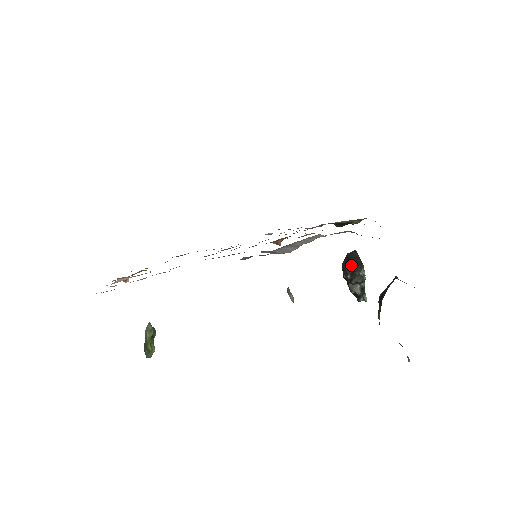
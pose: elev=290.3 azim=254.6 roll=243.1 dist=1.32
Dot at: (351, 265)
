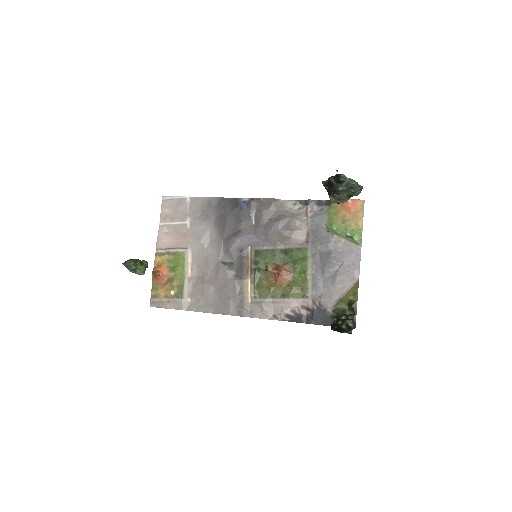
Dot at: occluded
